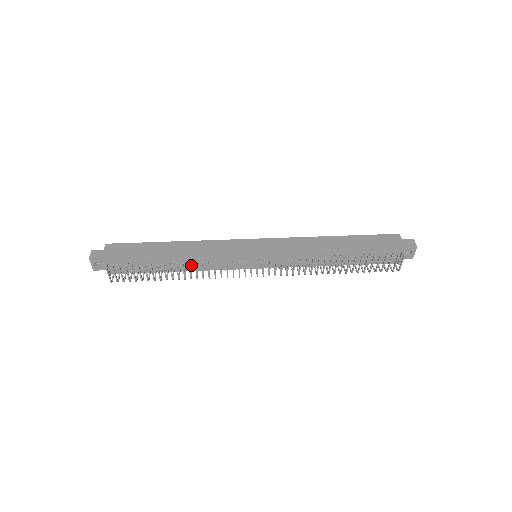
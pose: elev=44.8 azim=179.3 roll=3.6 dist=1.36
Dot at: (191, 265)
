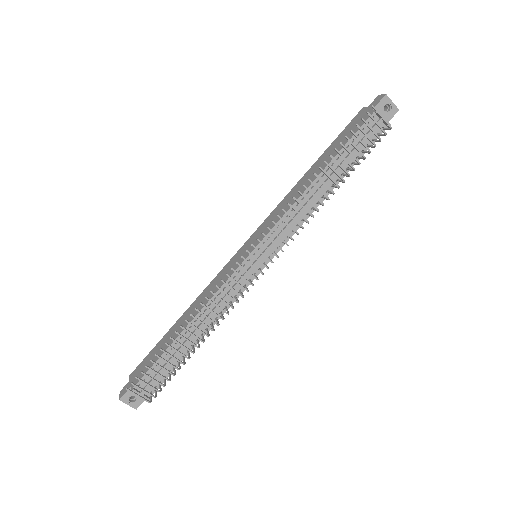
Dot at: (204, 319)
